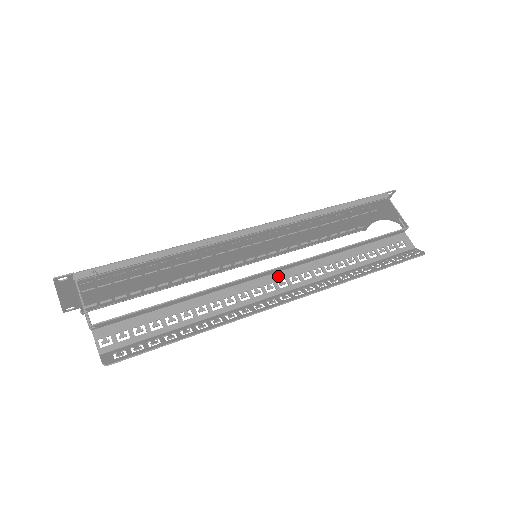
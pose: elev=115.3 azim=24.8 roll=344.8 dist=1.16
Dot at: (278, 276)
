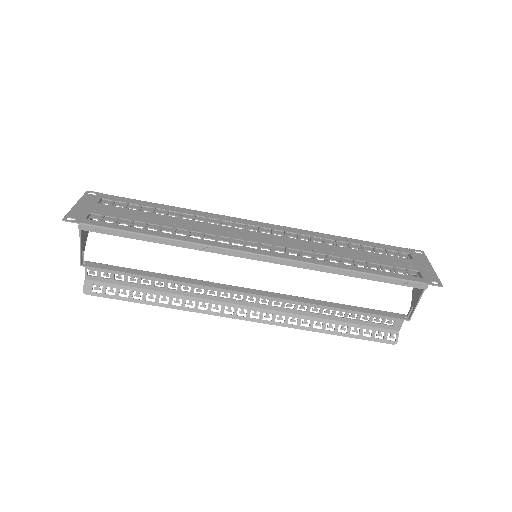
Dot at: occluded
